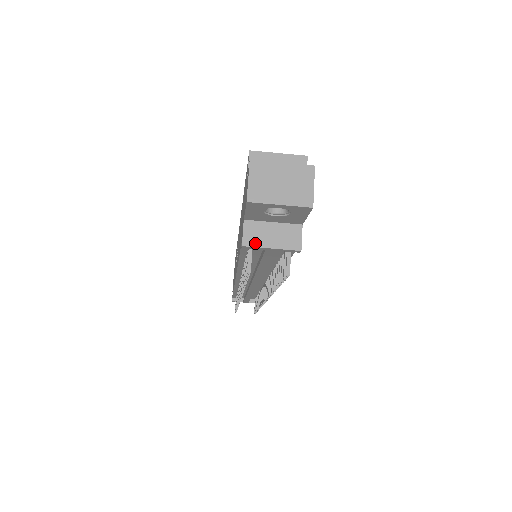
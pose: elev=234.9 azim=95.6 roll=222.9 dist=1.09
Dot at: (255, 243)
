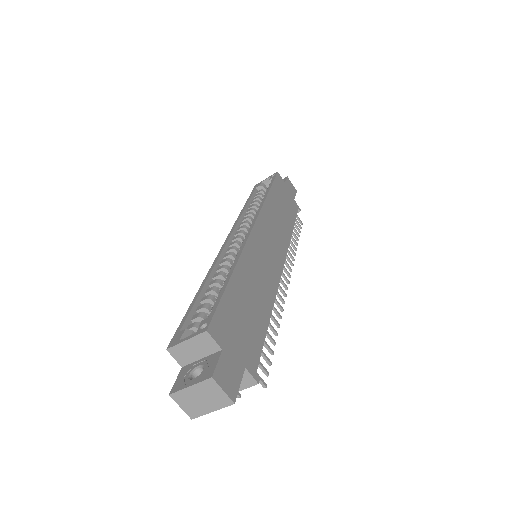
Dot at: occluded
